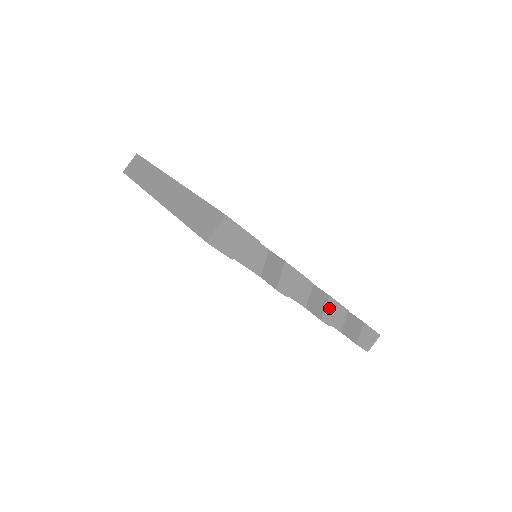
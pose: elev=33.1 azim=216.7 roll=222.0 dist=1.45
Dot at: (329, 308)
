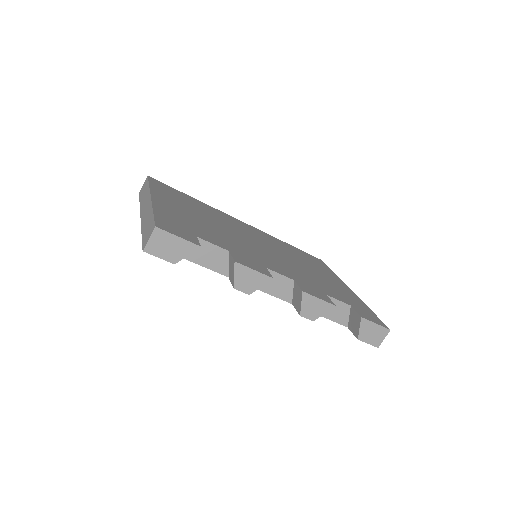
Dot at: (307, 303)
